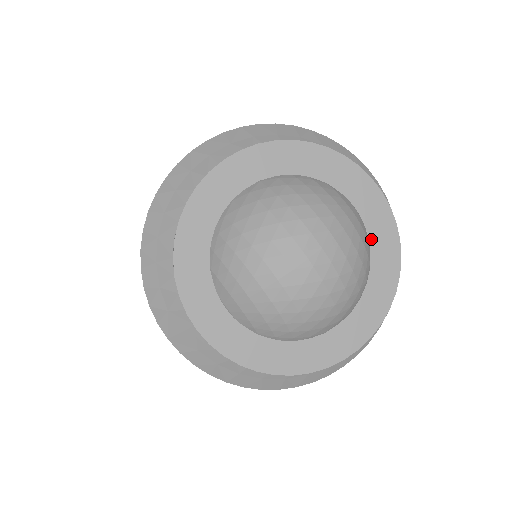
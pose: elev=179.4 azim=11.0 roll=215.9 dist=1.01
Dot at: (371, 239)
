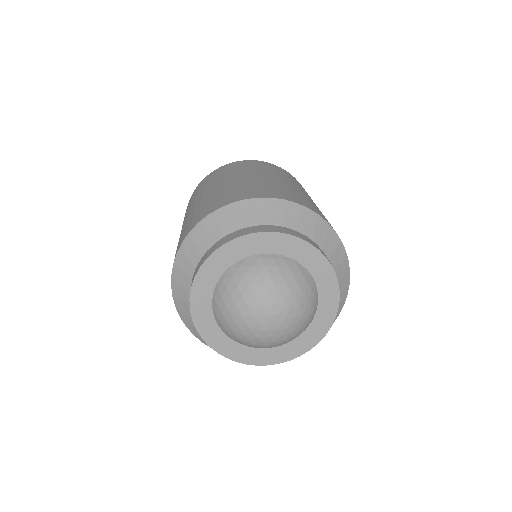
Dot at: (320, 295)
